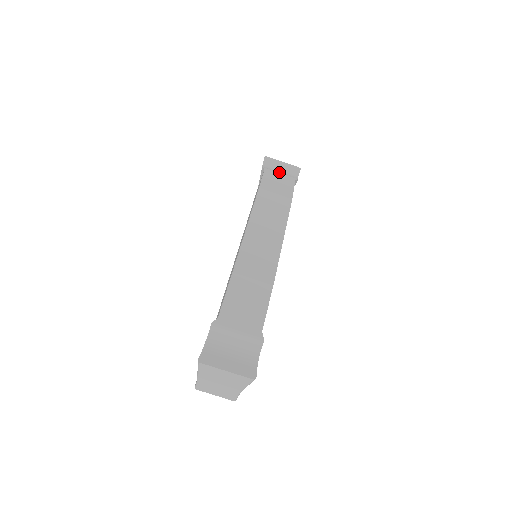
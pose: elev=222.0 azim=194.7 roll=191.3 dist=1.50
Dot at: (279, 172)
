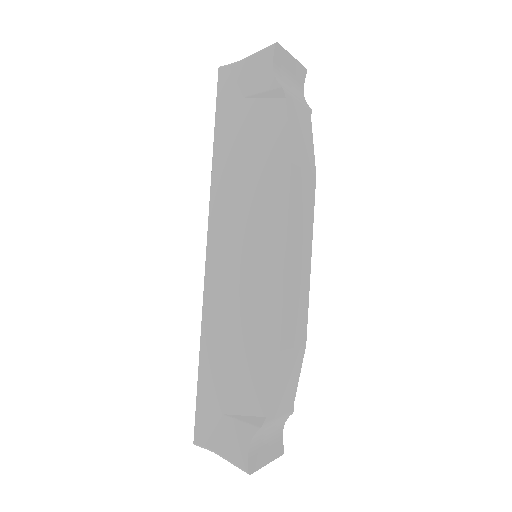
Dot at: (290, 87)
